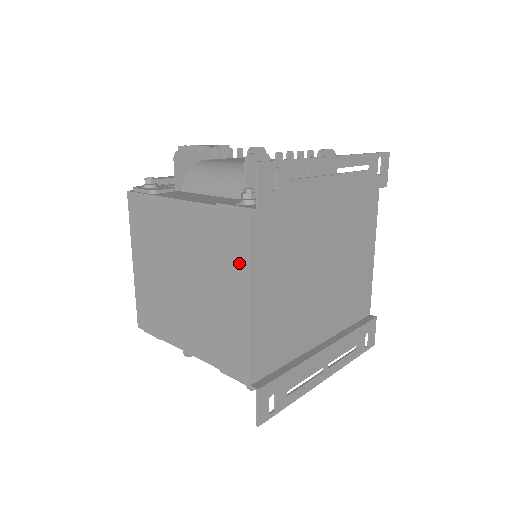
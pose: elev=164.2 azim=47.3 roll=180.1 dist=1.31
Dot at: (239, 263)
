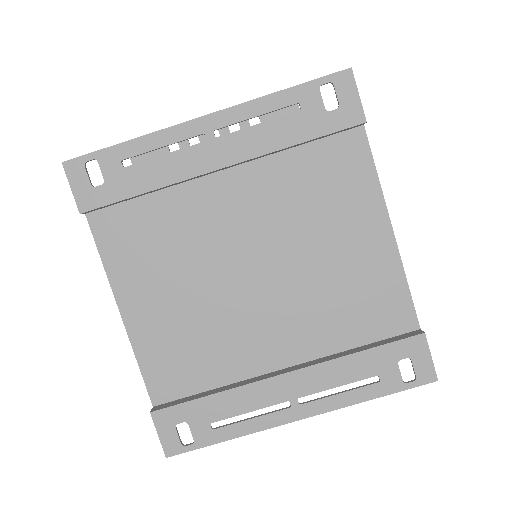
Dot at: occluded
